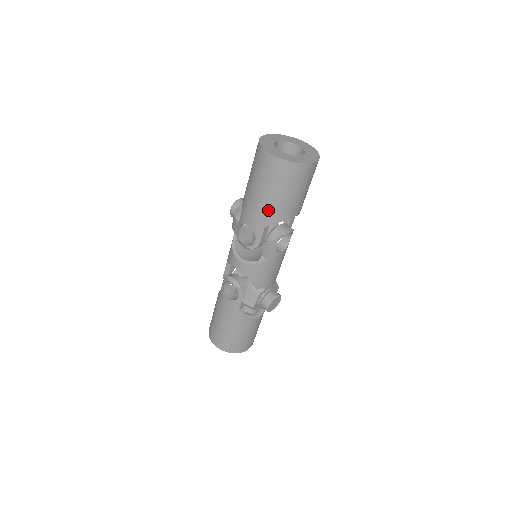
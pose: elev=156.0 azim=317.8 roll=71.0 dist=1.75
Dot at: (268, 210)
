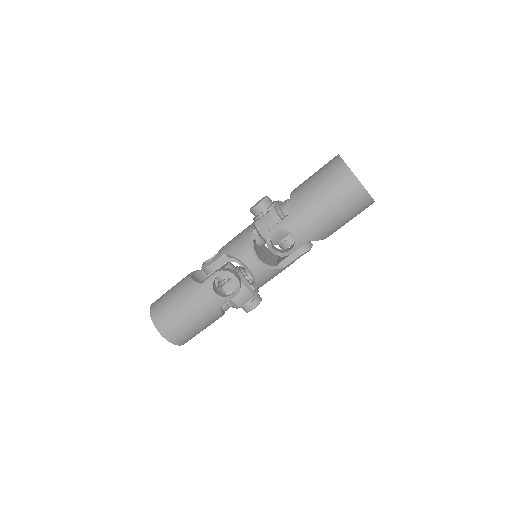
Dot at: (323, 228)
